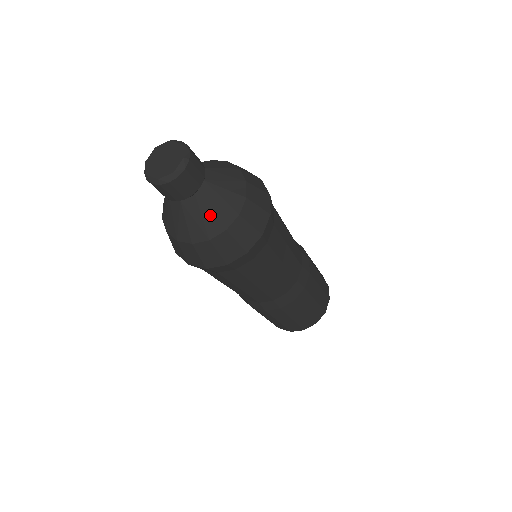
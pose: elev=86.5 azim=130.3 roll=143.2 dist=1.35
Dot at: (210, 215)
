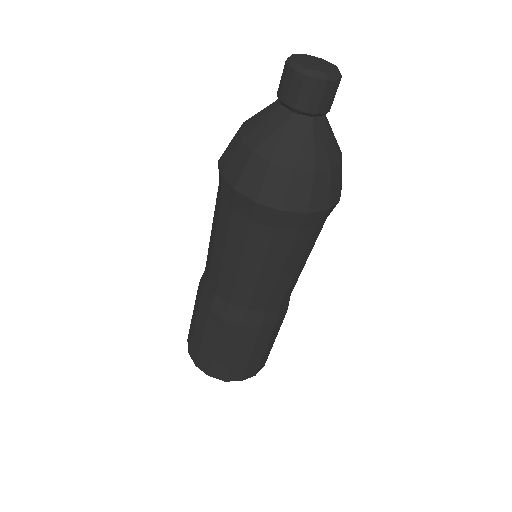
Dot at: (332, 142)
